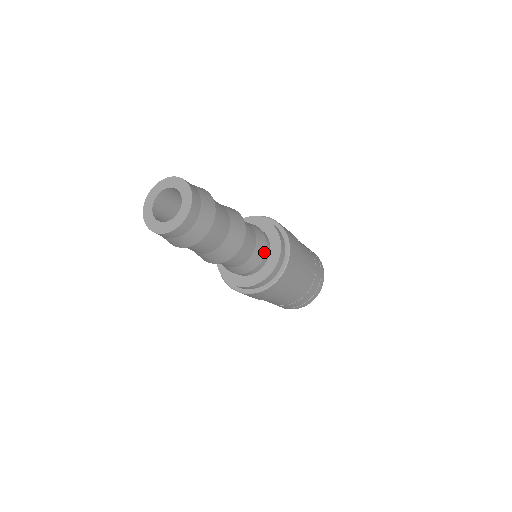
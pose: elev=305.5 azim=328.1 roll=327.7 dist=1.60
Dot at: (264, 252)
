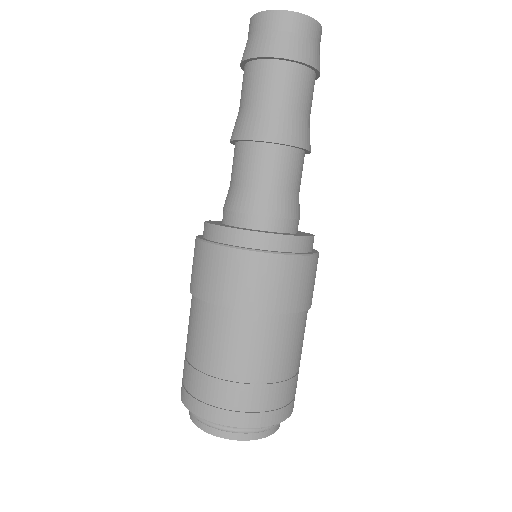
Dot at: (276, 214)
